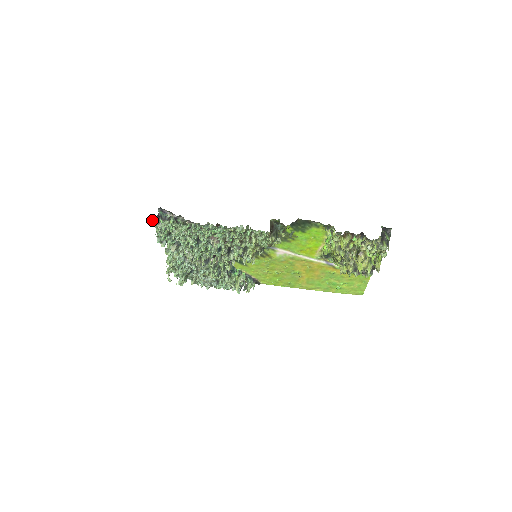
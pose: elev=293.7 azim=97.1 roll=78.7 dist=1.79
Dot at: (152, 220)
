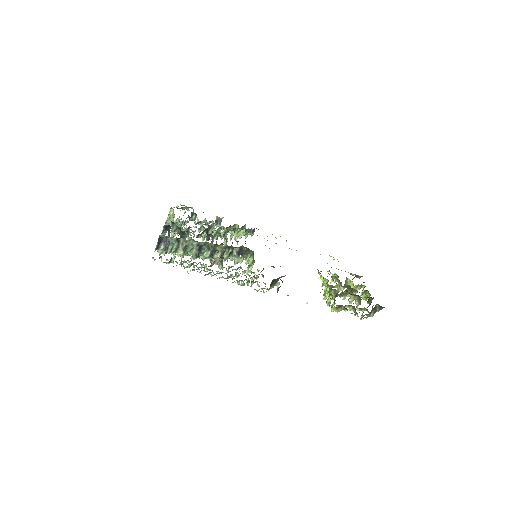
Dot at: (152, 258)
